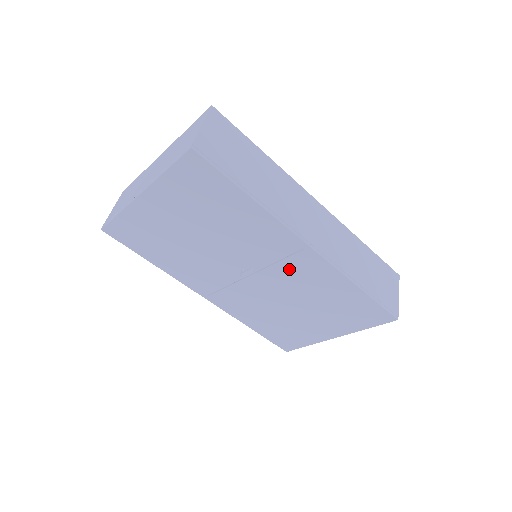
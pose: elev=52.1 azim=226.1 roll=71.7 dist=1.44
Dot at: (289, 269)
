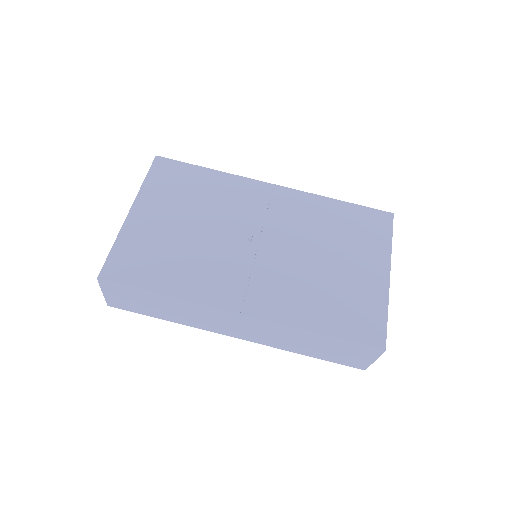
Dot at: (280, 215)
